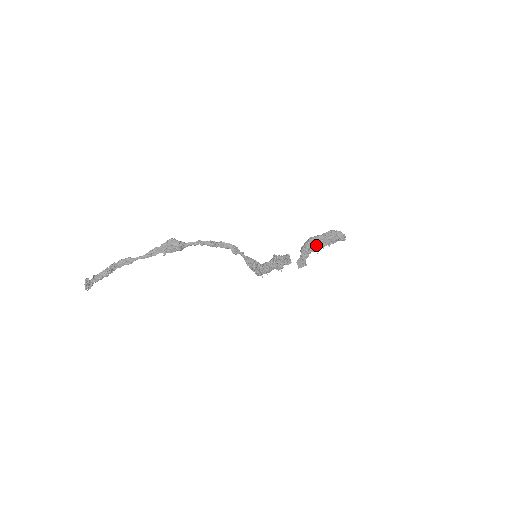
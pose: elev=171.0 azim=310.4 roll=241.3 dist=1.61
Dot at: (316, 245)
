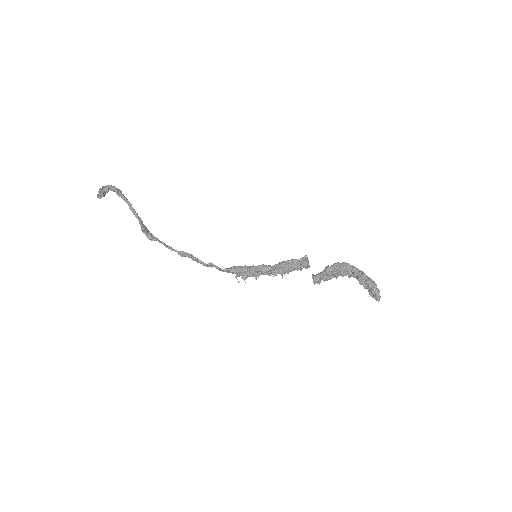
Dot at: occluded
